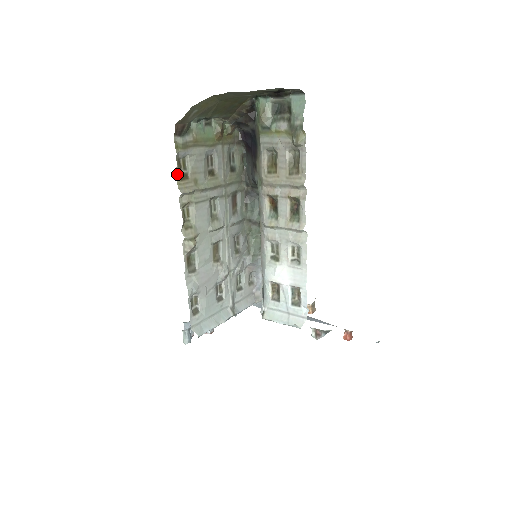
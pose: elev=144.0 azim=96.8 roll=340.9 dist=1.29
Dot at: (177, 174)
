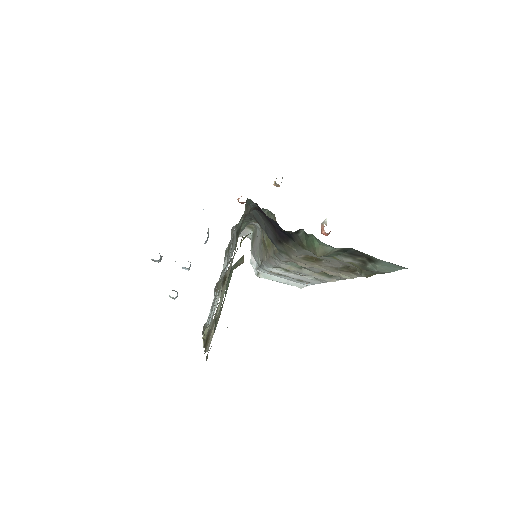
Dot at: occluded
